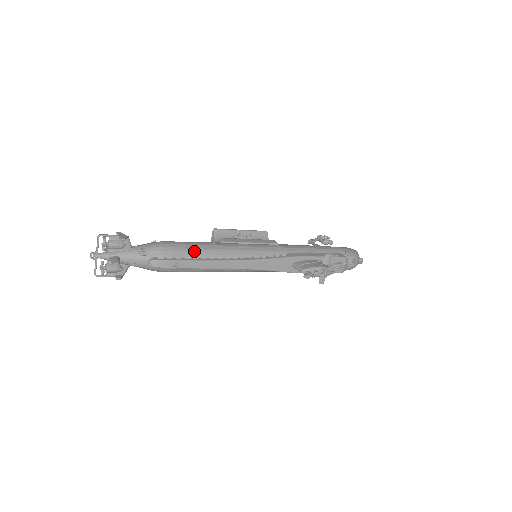
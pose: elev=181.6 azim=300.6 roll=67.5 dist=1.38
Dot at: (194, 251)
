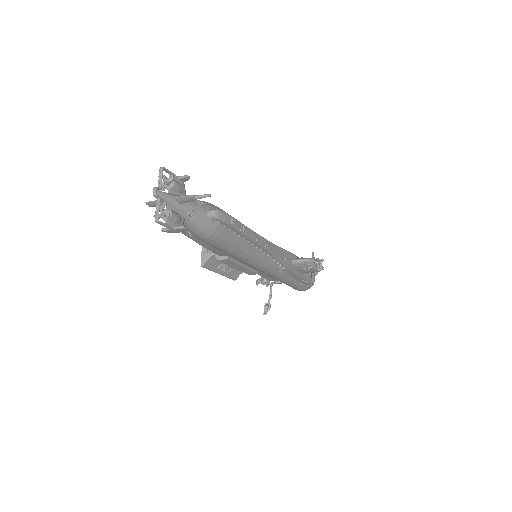
Dot at: occluded
